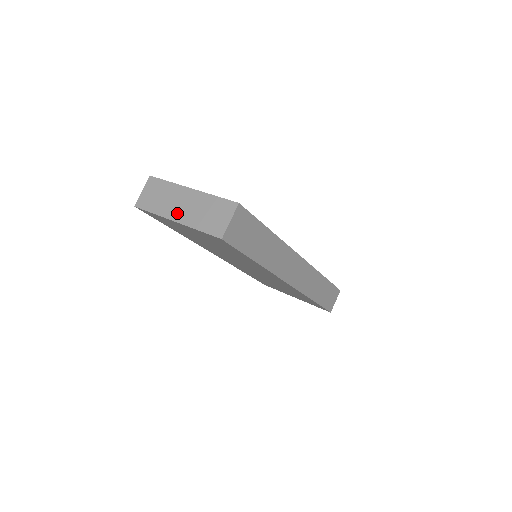
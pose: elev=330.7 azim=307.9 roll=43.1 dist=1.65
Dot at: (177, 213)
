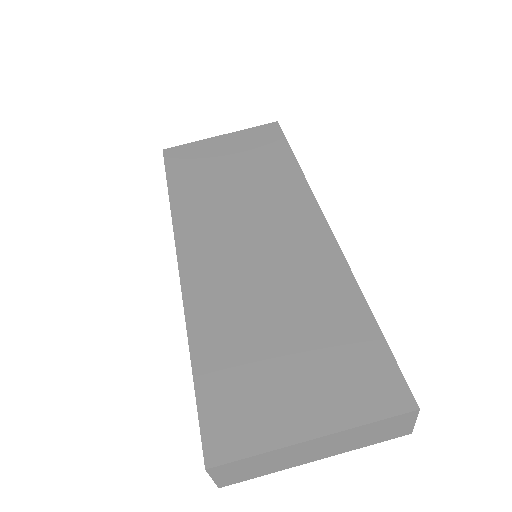
Dot at: (313, 457)
